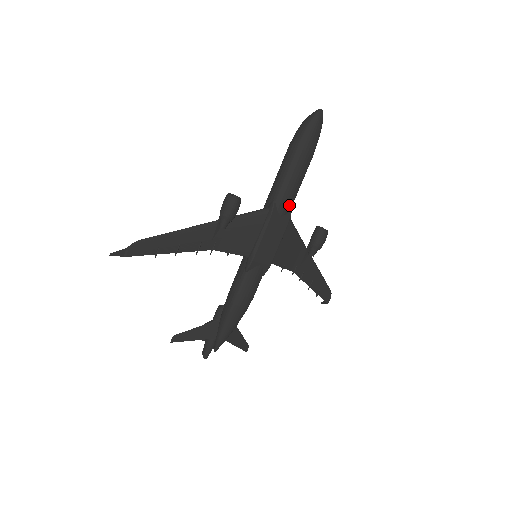
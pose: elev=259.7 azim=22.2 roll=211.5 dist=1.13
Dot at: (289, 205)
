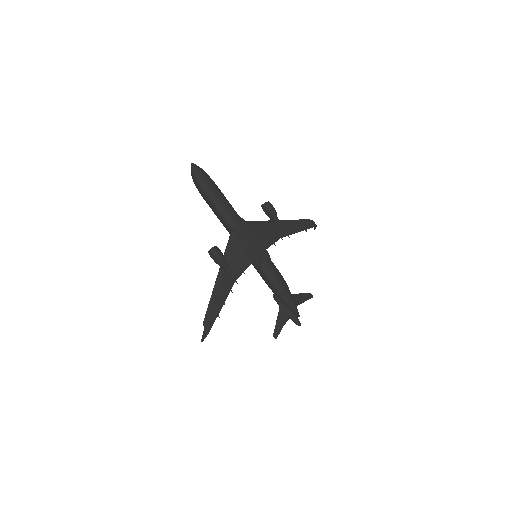
Dot at: (237, 218)
